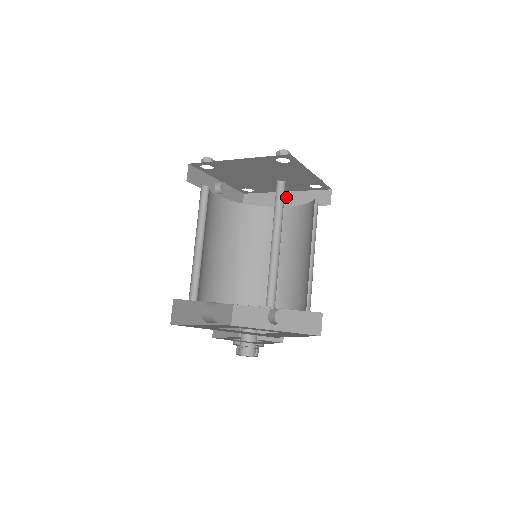
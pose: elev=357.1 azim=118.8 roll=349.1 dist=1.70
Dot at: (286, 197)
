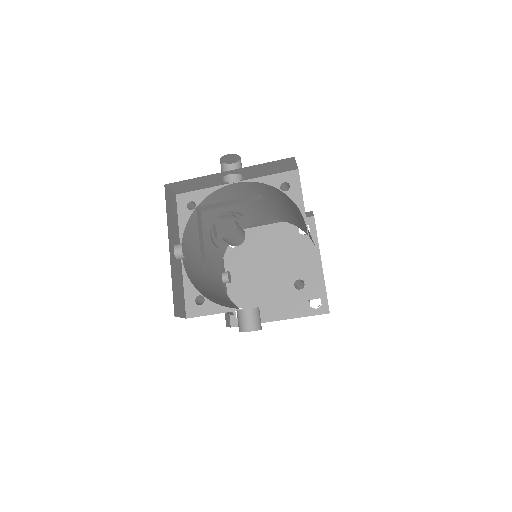
Dot at: occluded
